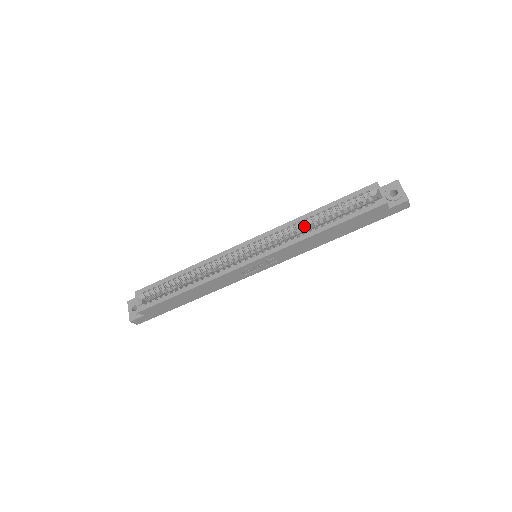
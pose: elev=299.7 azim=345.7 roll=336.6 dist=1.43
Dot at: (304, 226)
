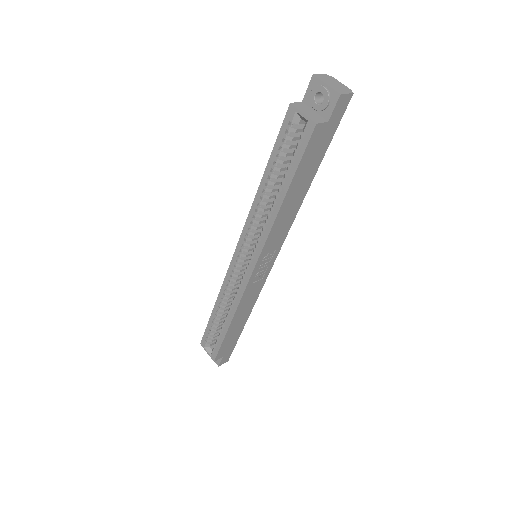
Dot at: (265, 205)
